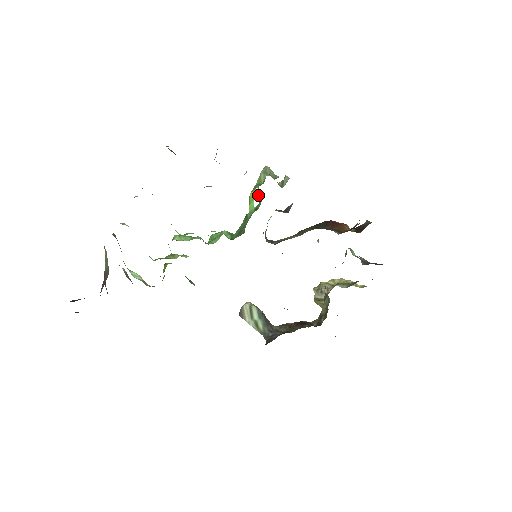
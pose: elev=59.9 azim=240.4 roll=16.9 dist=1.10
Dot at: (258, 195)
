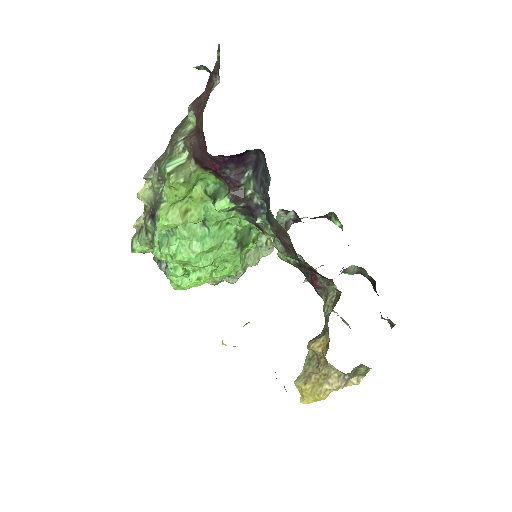
Dot at: occluded
